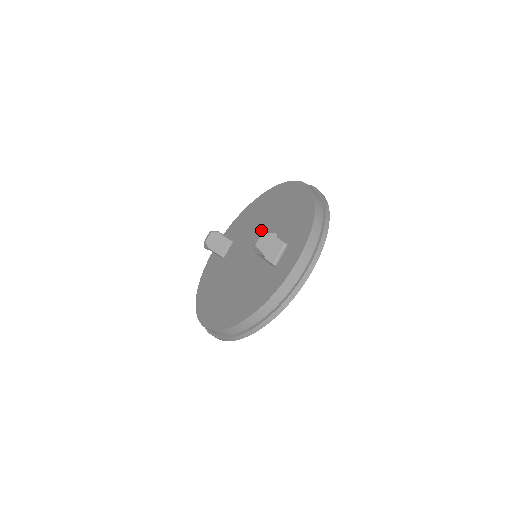
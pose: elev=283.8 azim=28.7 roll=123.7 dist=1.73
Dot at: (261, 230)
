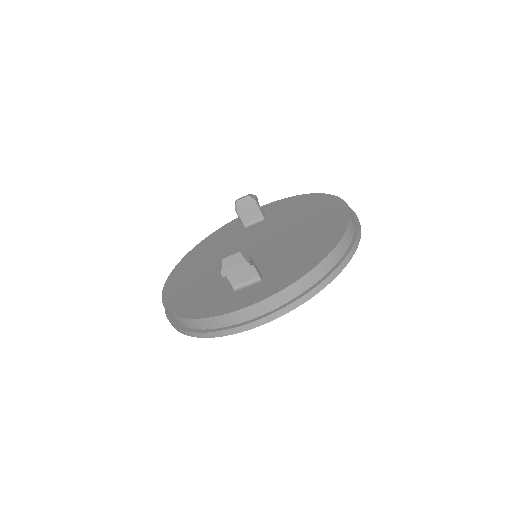
Dot at: (279, 235)
